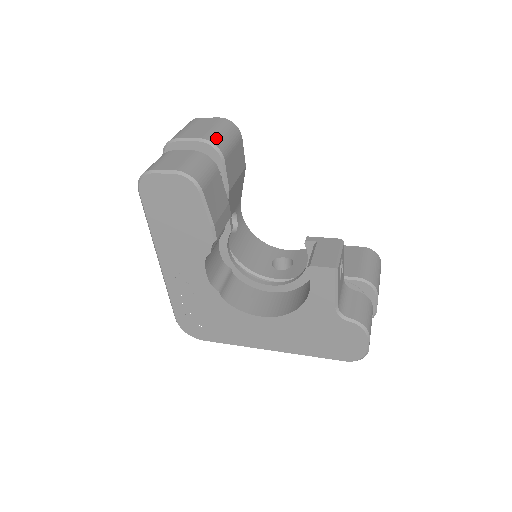
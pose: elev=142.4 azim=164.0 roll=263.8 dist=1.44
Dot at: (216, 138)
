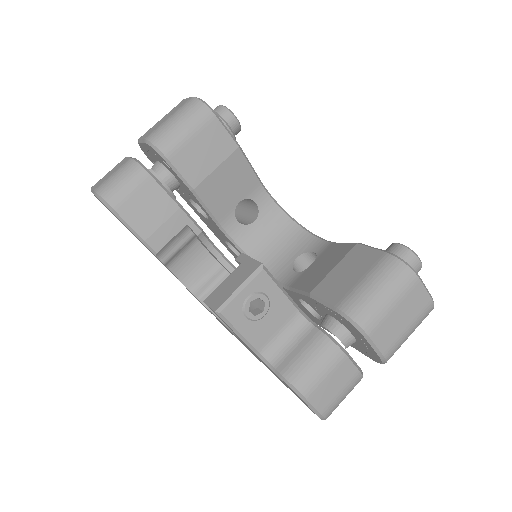
Dot at: (160, 134)
